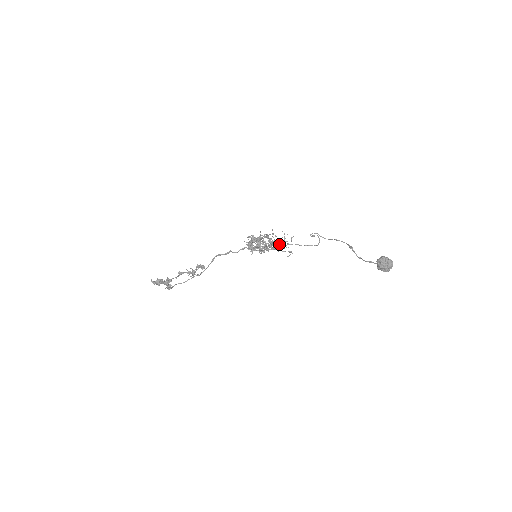
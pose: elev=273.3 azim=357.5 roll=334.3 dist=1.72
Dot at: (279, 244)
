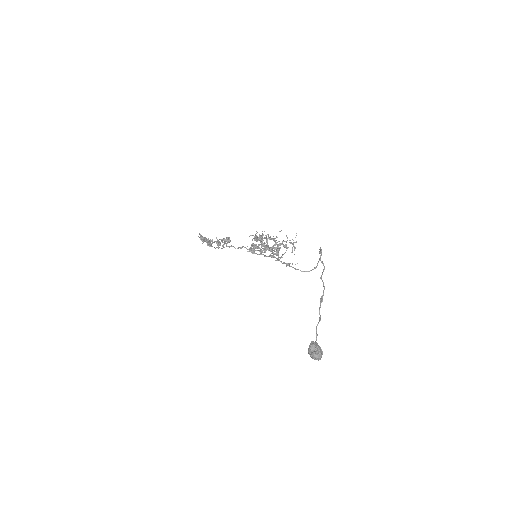
Dot at: (274, 254)
